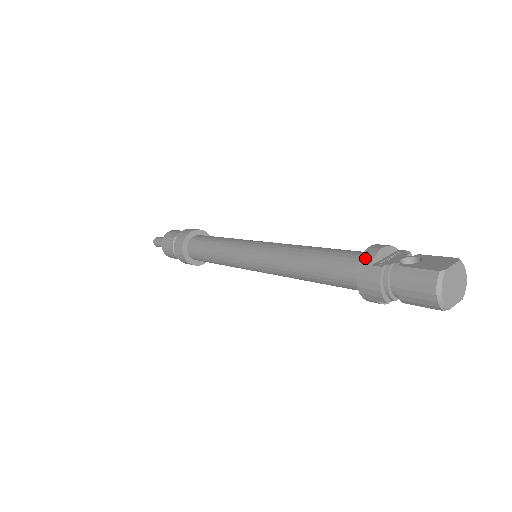
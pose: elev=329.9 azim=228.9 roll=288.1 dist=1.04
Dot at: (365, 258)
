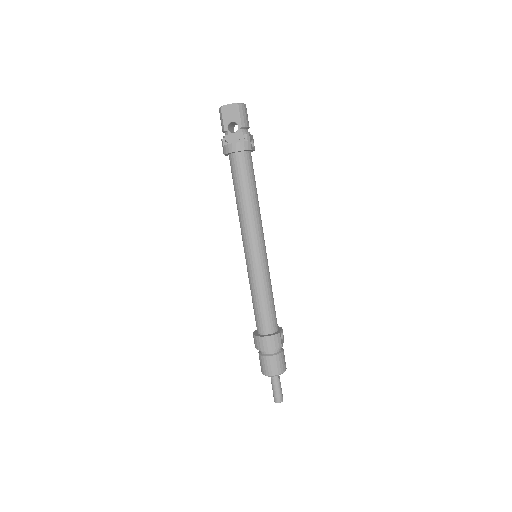
Dot at: occluded
